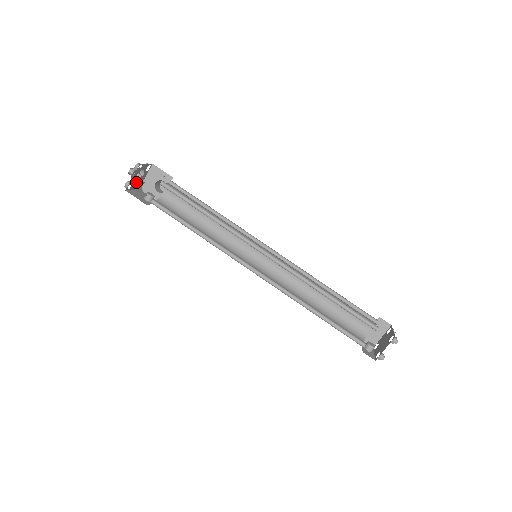
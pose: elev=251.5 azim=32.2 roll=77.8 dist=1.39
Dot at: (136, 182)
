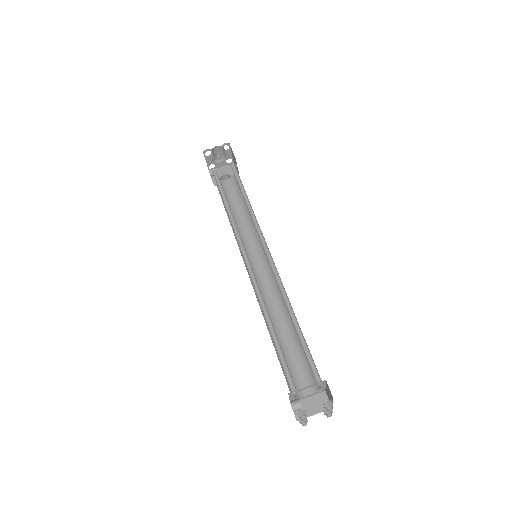
Dot at: (213, 160)
